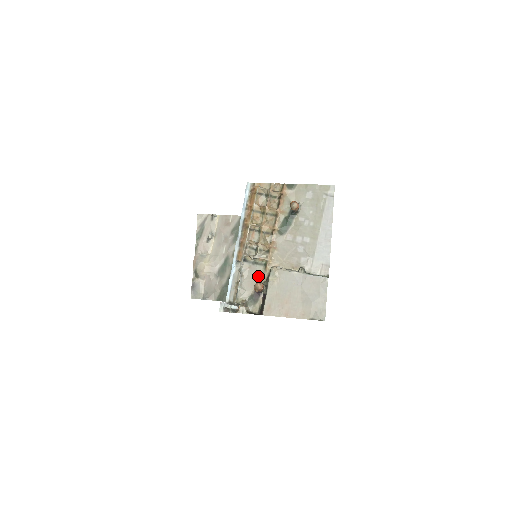
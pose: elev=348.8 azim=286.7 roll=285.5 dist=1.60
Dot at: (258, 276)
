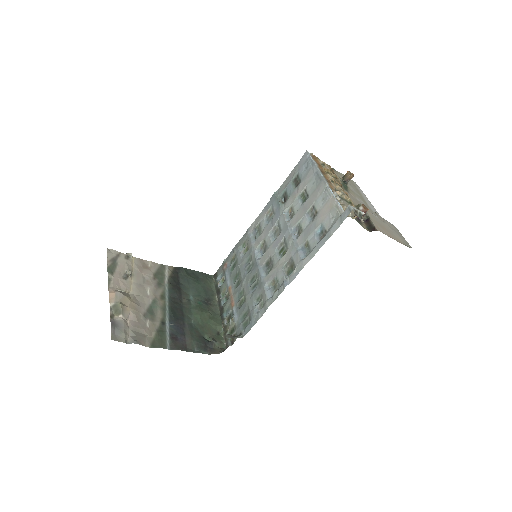
Dot at: occluded
